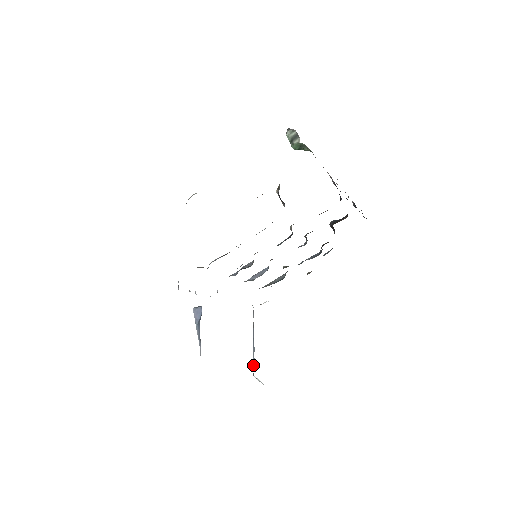
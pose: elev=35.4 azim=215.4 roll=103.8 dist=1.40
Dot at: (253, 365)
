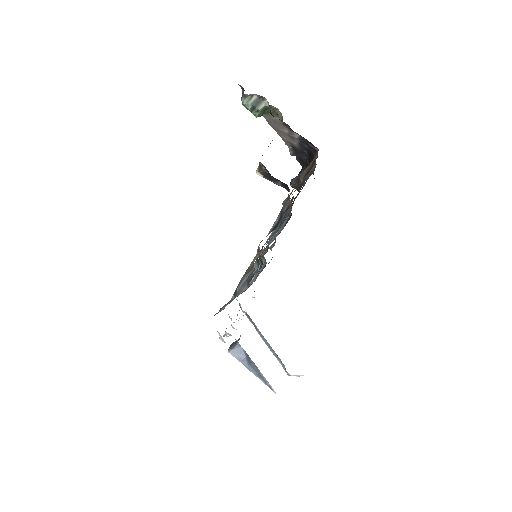
Dot at: (282, 366)
